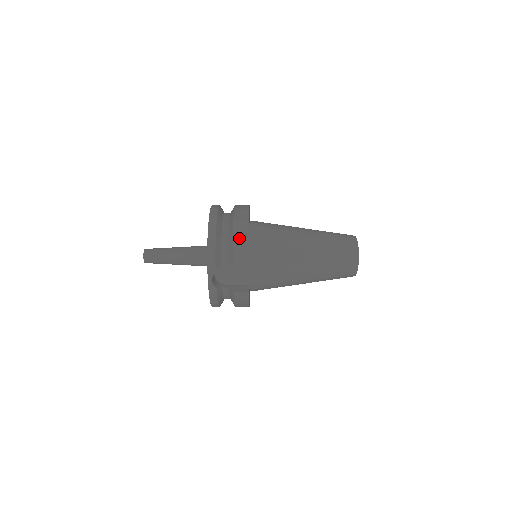
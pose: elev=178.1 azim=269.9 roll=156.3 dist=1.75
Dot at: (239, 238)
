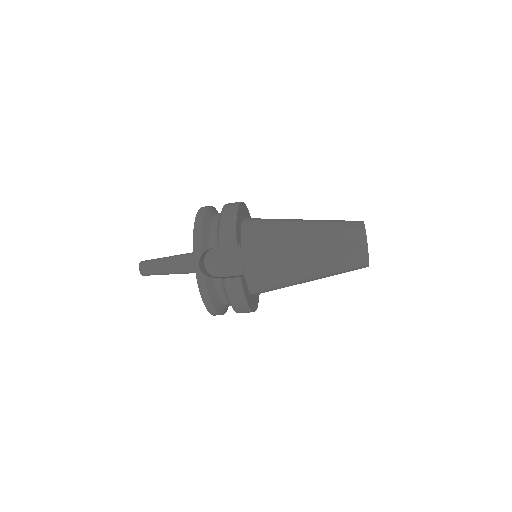
Dot at: (226, 219)
